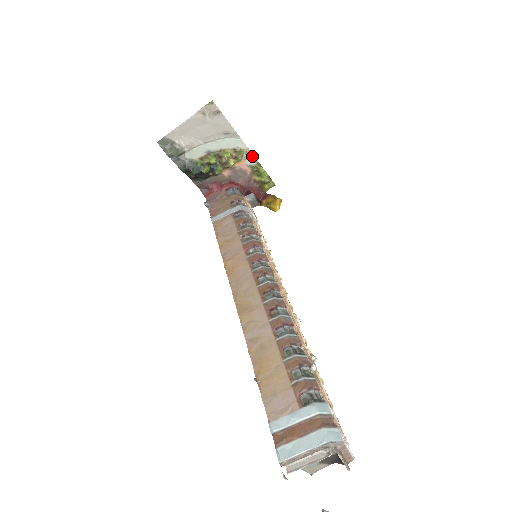
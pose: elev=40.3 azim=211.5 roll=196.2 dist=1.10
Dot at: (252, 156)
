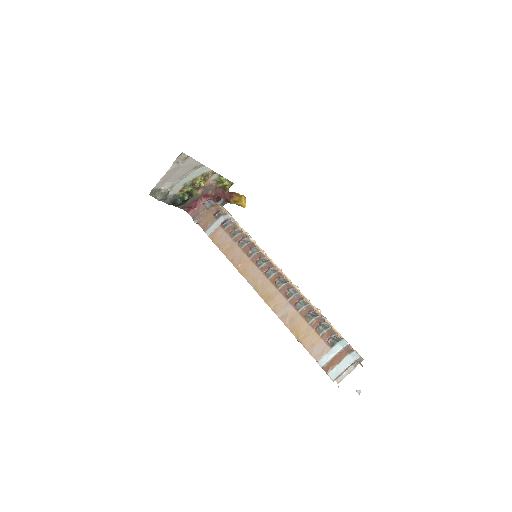
Dot at: (215, 173)
